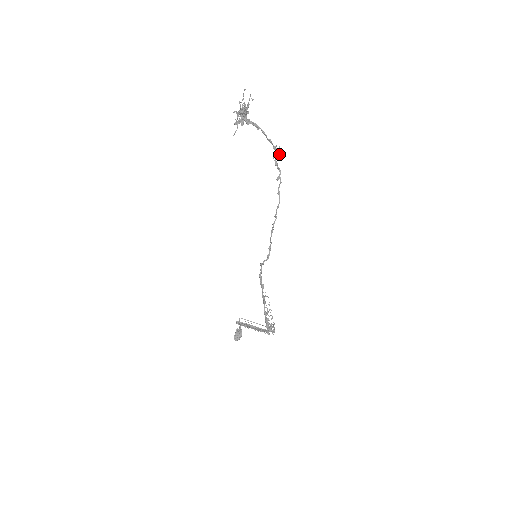
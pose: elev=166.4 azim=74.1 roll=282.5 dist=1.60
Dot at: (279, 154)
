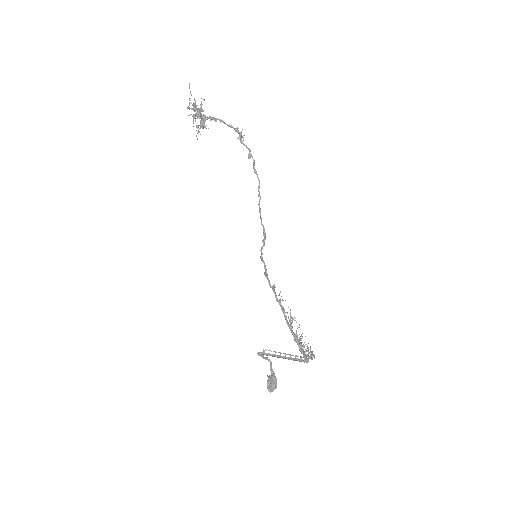
Dot at: occluded
